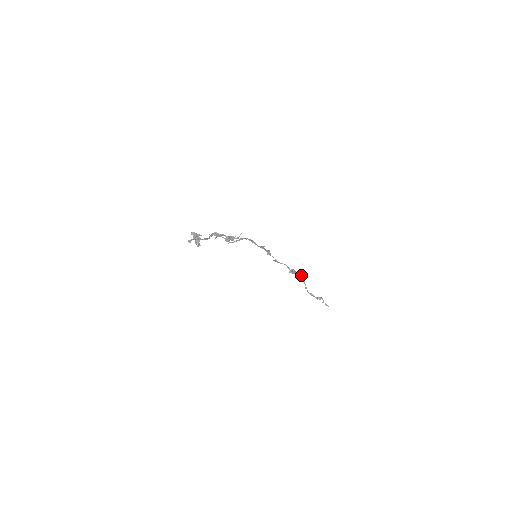
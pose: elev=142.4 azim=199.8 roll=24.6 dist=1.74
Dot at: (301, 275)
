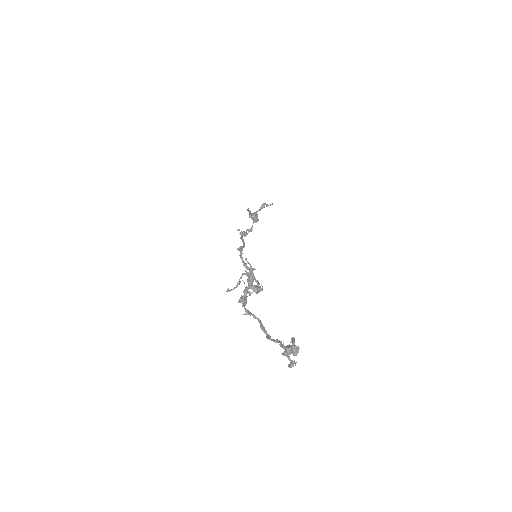
Dot at: (248, 209)
